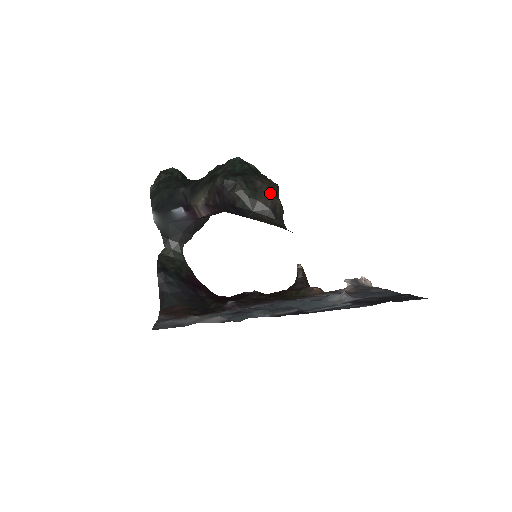
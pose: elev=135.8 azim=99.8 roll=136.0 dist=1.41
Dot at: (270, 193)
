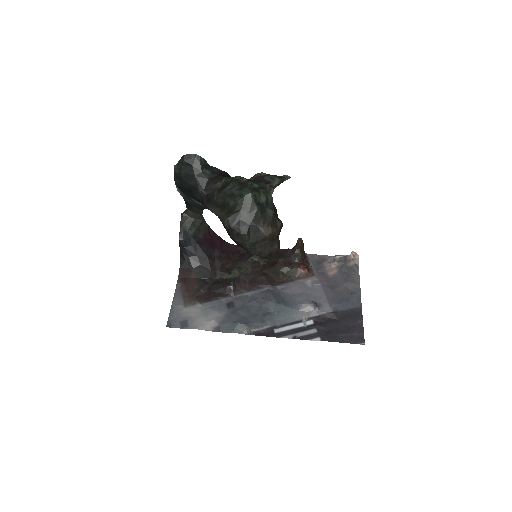
Dot at: (269, 243)
